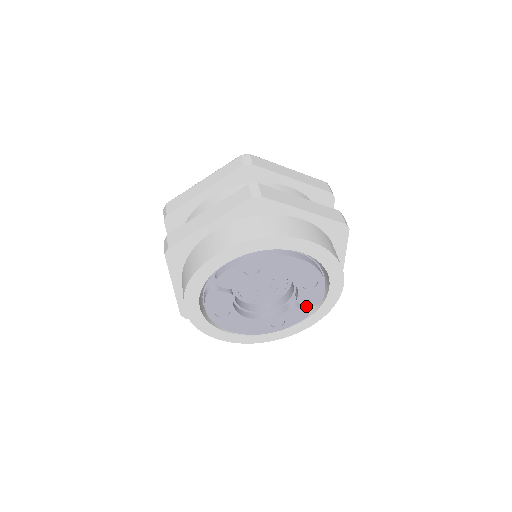
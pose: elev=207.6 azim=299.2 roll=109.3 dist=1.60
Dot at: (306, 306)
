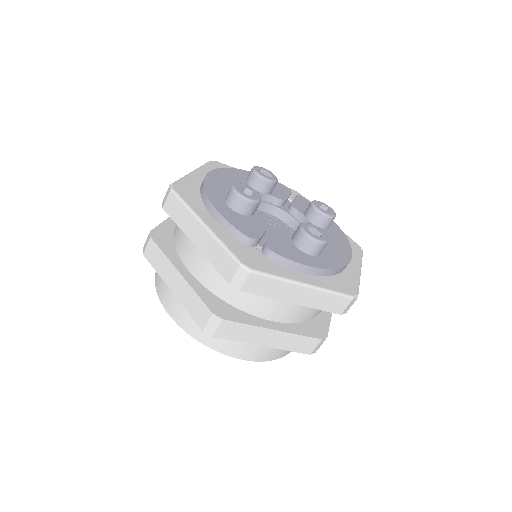
Dot at: occluded
